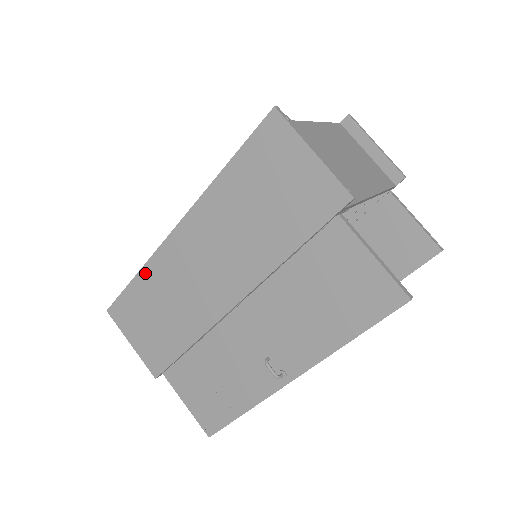
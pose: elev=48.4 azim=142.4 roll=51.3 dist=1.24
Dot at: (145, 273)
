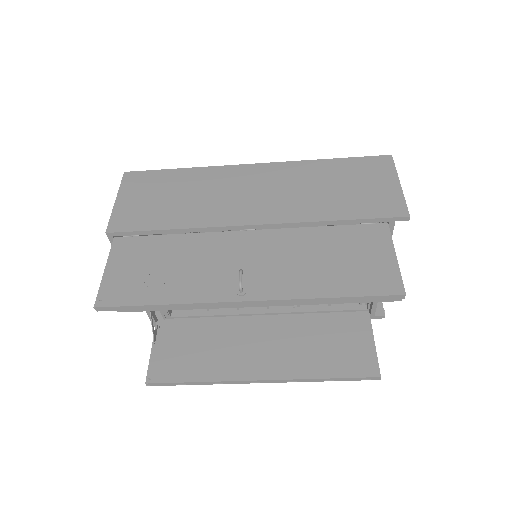
Dot at: (196, 171)
